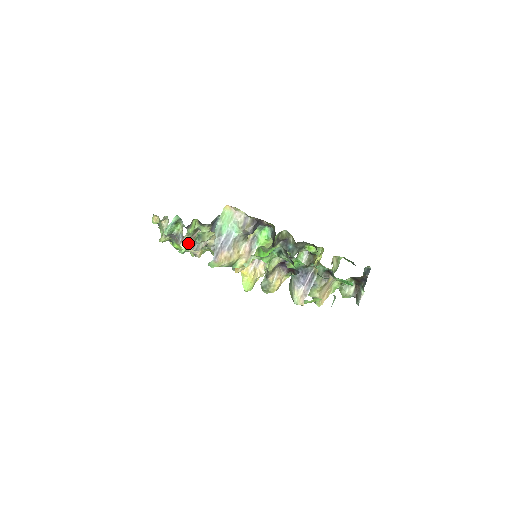
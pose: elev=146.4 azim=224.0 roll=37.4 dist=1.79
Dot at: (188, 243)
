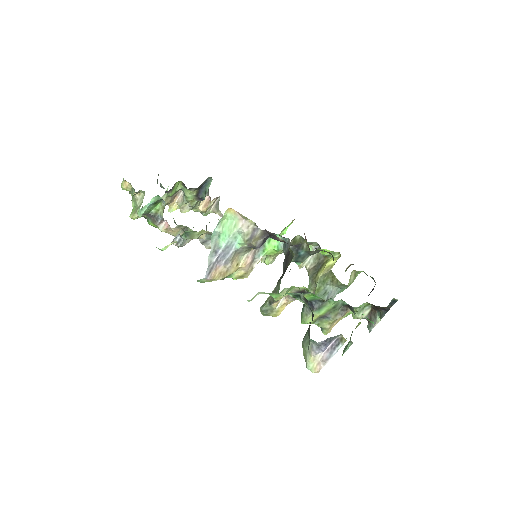
Dot at: occluded
